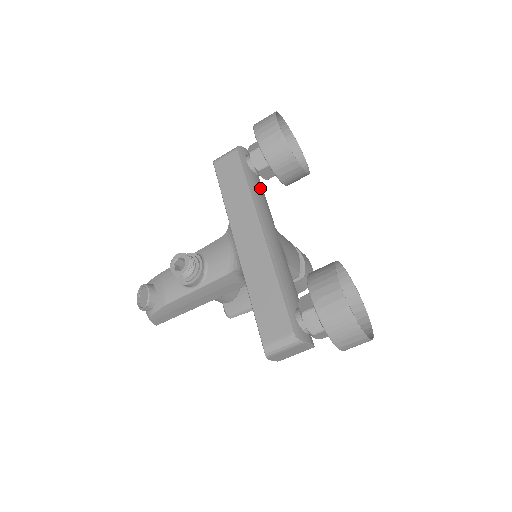
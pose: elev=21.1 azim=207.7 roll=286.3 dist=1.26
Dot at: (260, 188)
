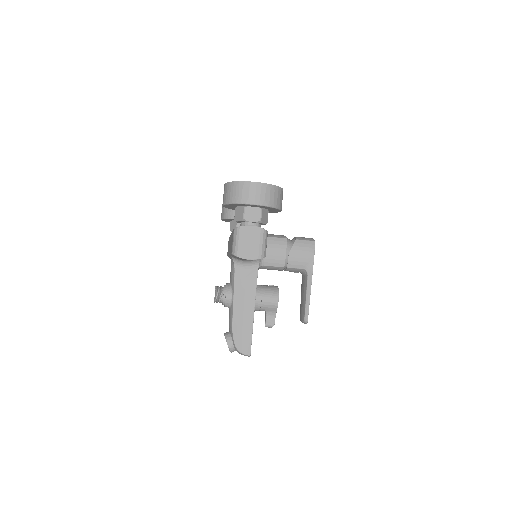
Dot at: occluded
